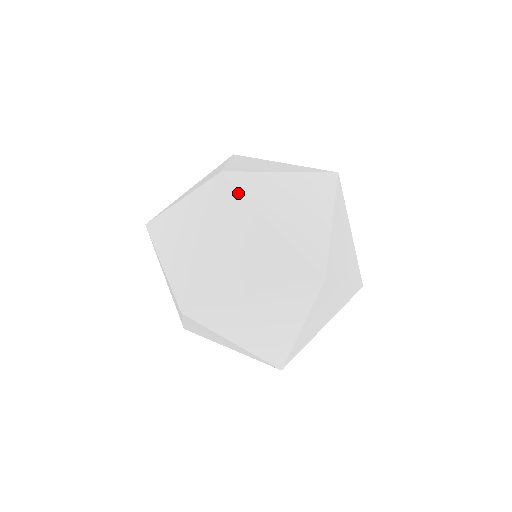
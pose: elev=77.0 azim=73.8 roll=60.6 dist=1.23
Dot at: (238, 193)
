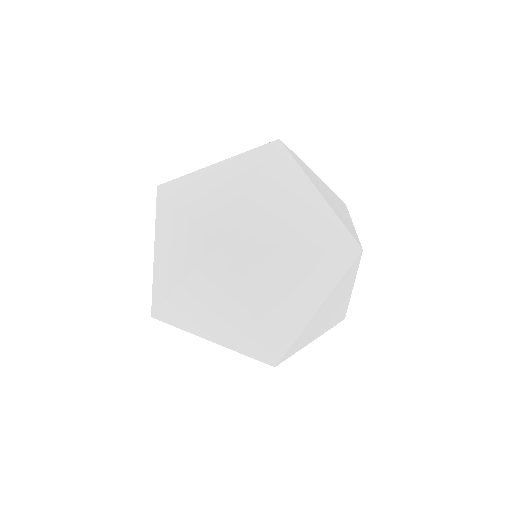
Dot at: (292, 159)
